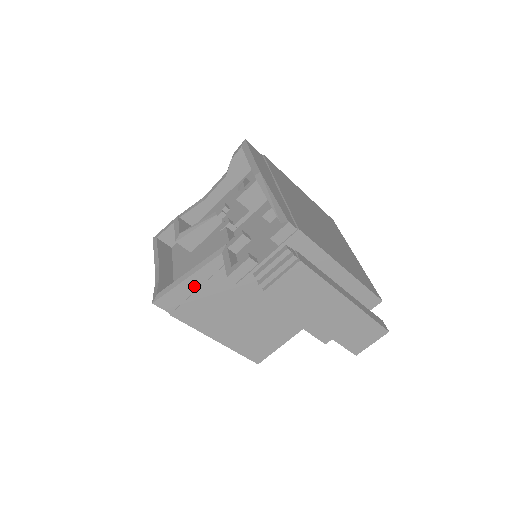
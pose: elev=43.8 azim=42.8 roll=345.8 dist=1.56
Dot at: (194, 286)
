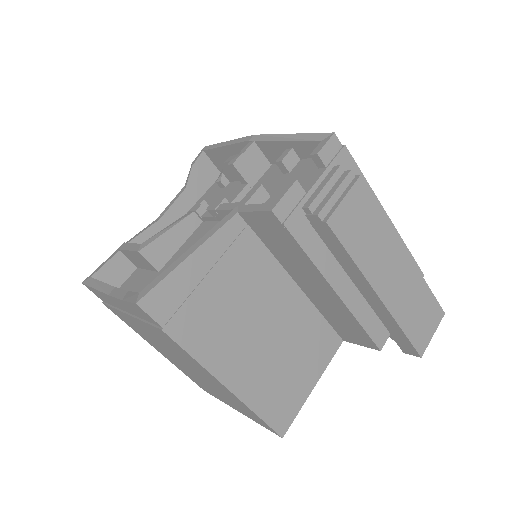
Dot at: (200, 271)
